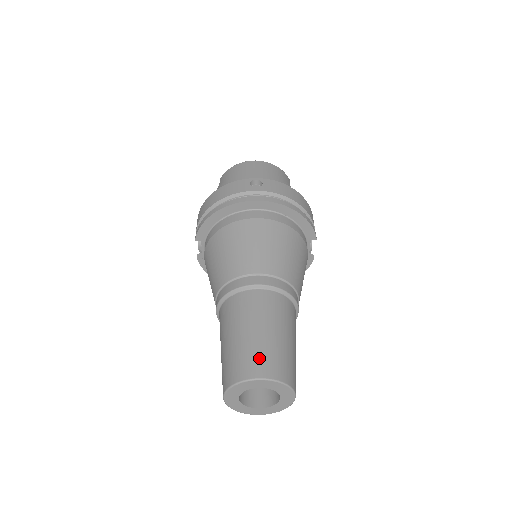
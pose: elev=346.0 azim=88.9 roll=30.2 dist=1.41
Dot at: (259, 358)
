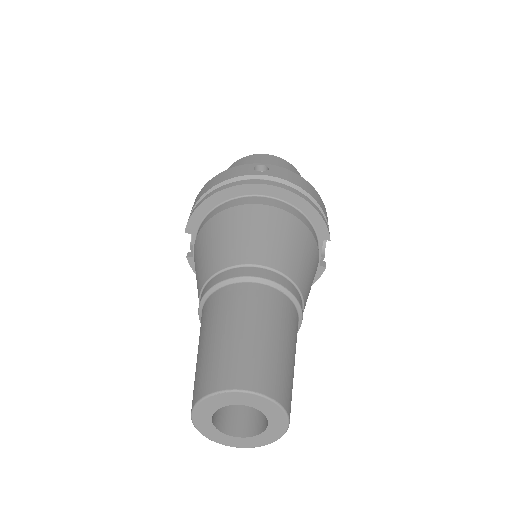
Dot at: (242, 364)
